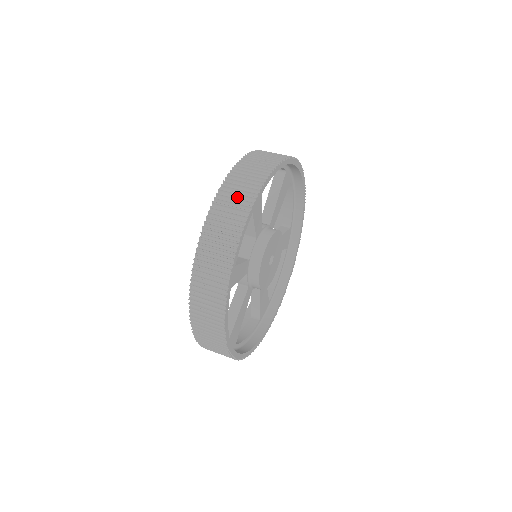
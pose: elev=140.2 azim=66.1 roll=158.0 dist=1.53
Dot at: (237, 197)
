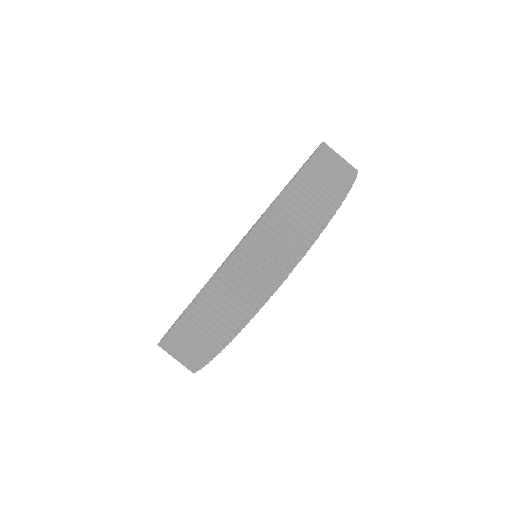
Dot at: (268, 259)
